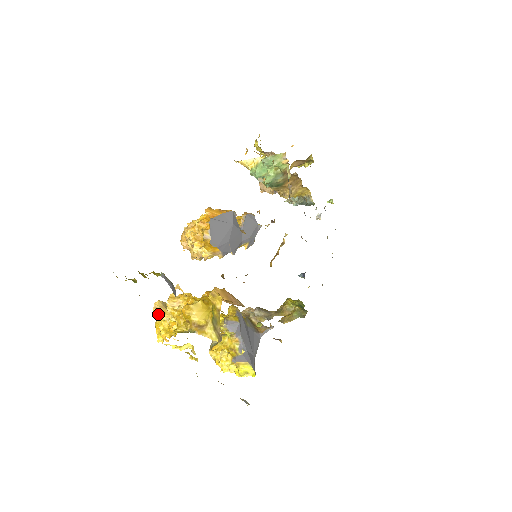
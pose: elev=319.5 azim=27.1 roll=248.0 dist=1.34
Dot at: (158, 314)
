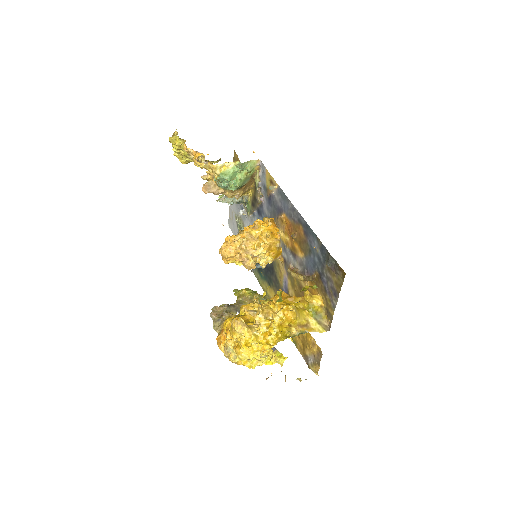
Dot at: (248, 331)
